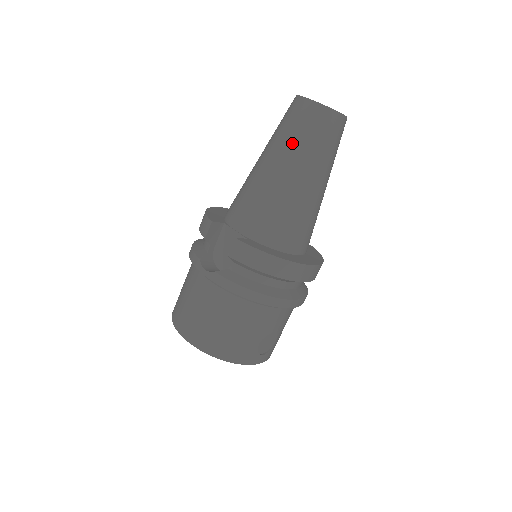
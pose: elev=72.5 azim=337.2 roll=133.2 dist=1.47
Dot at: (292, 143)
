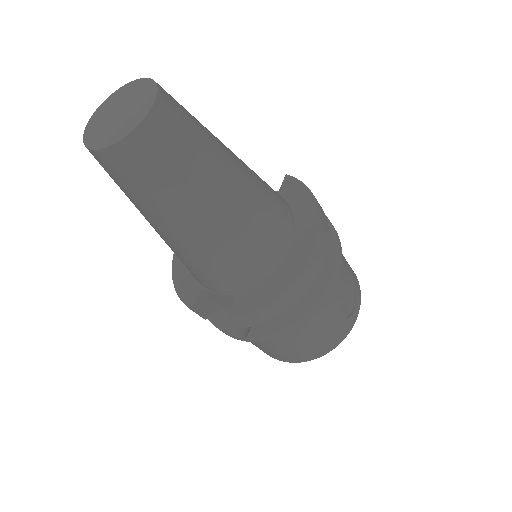
Dot at: (153, 203)
